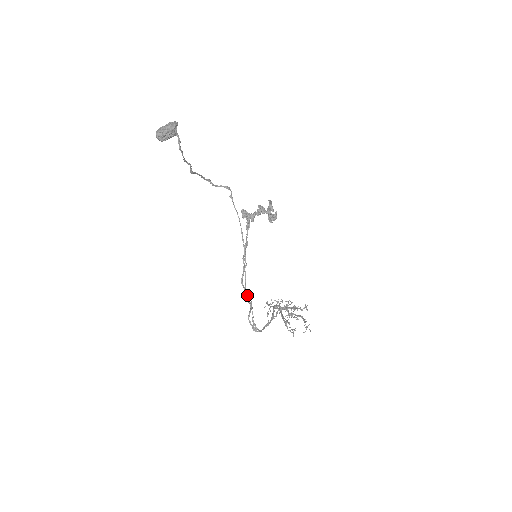
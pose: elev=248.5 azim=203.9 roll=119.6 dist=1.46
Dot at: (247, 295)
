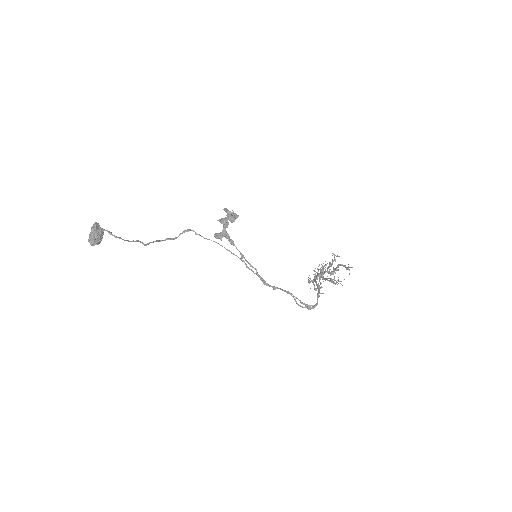
Dot at: occluded
